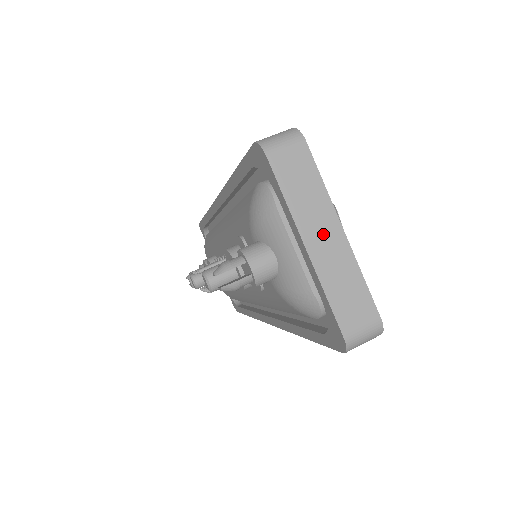
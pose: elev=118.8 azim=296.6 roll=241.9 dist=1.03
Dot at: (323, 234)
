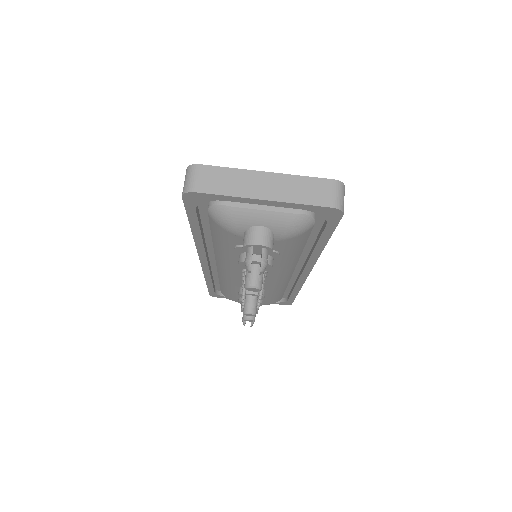
Dot at: (262, 185)
